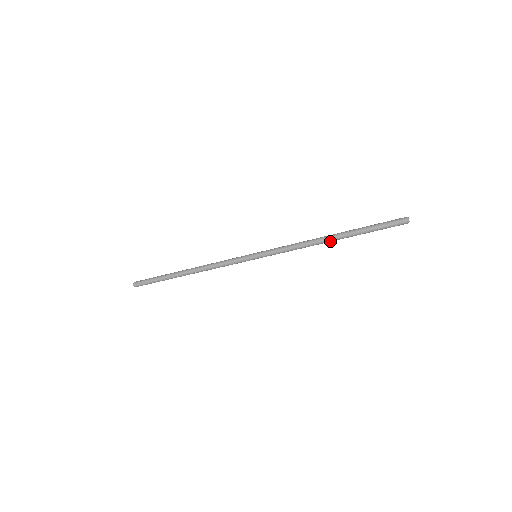
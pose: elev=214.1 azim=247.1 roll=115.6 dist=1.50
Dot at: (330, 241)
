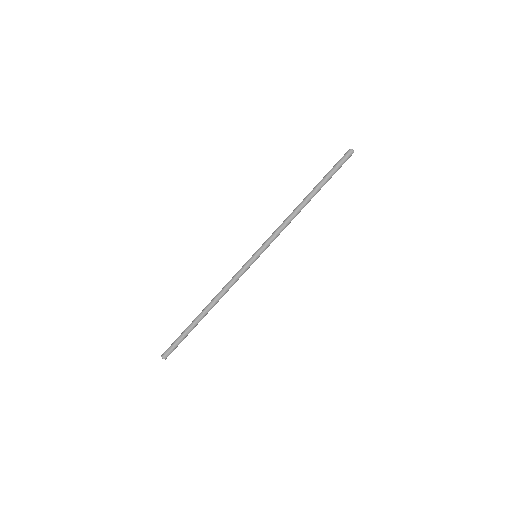
Dot at: (305, 202)
